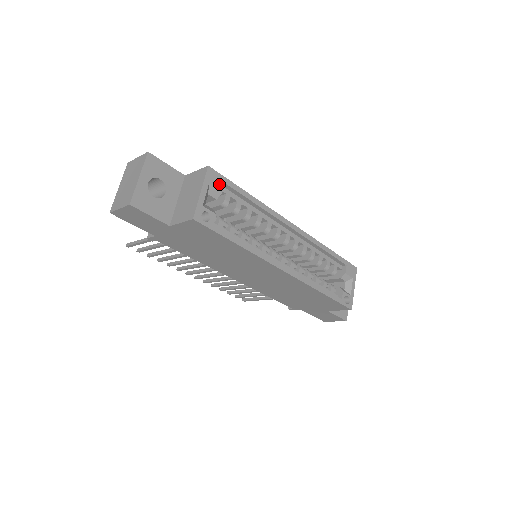
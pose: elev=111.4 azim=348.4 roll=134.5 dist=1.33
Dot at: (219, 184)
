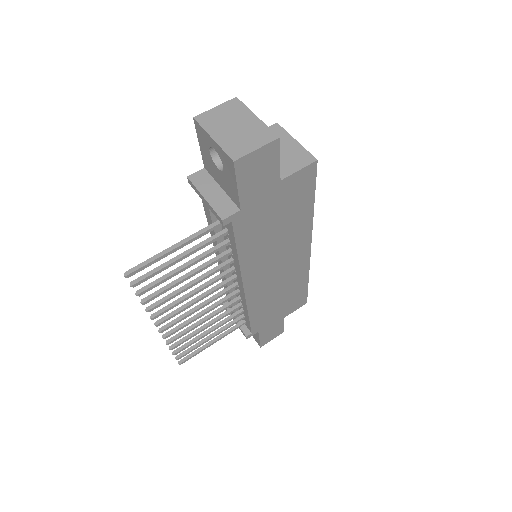
Dot at: occluded
